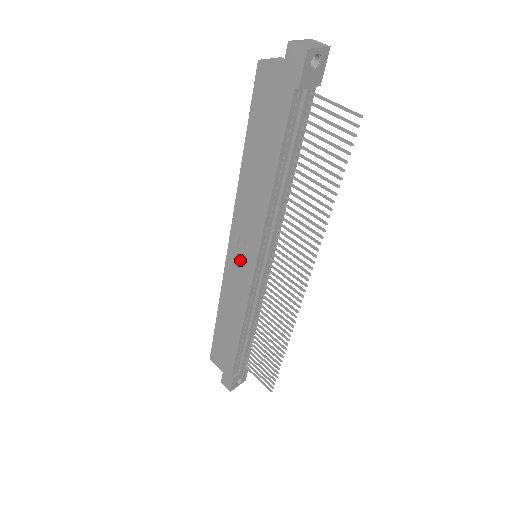
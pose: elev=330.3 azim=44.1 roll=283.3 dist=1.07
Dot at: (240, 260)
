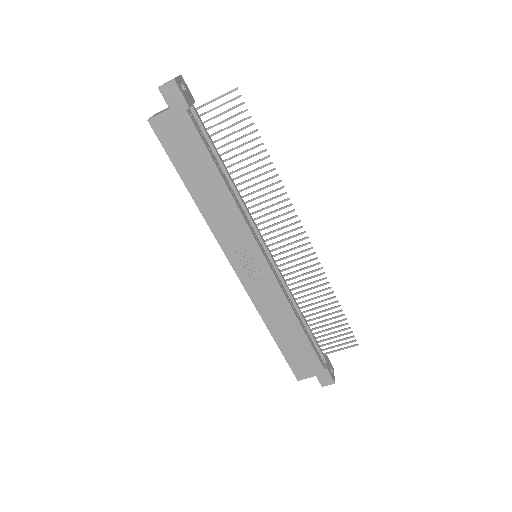
Dot at: (250, 268)
